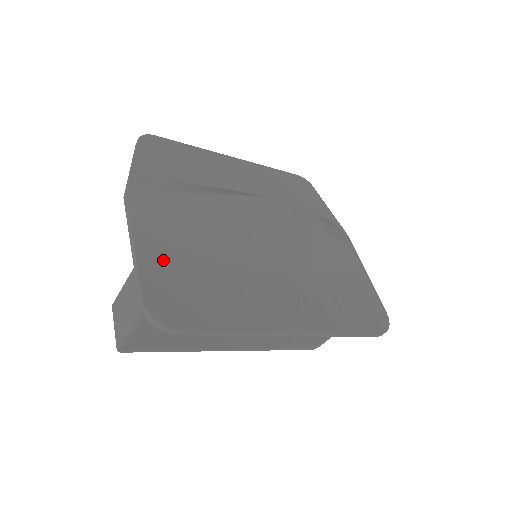
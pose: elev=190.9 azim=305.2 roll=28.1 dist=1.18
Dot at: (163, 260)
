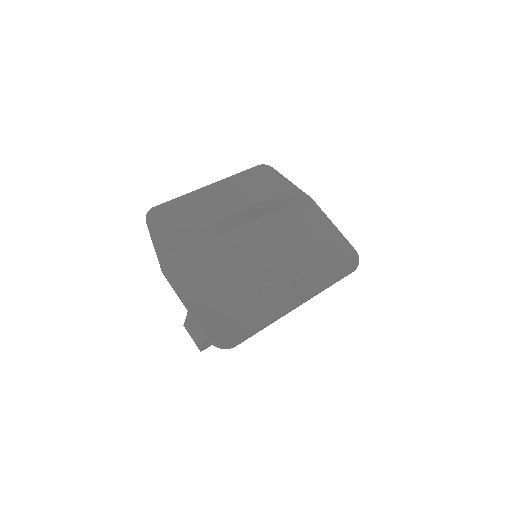
Dot at: (206, 305)
